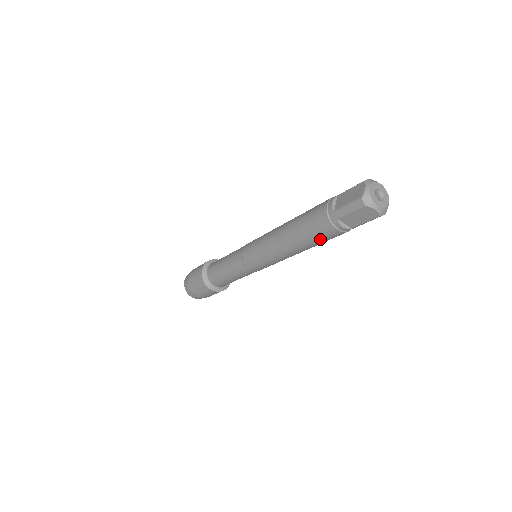
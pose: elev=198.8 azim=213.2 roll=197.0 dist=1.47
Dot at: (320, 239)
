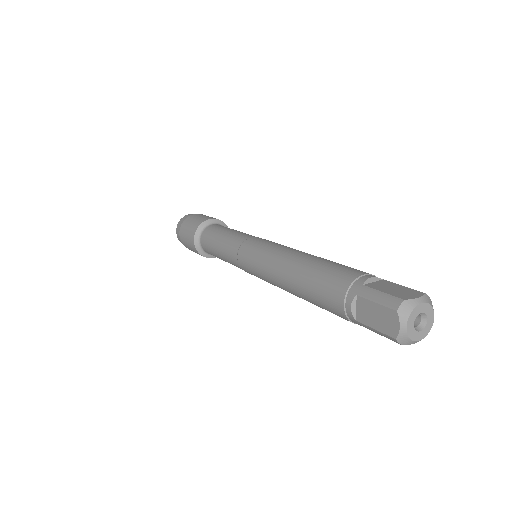
Dot at: occluded
